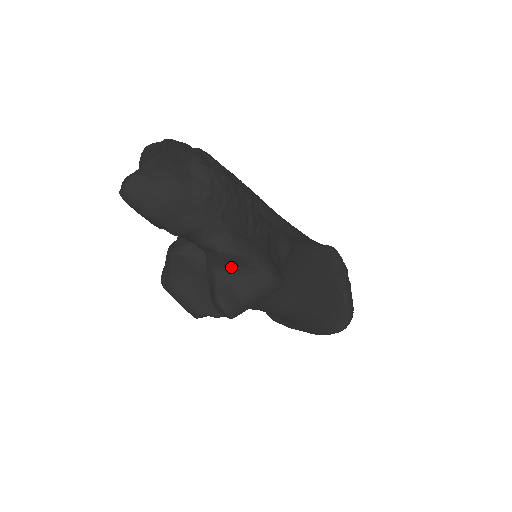
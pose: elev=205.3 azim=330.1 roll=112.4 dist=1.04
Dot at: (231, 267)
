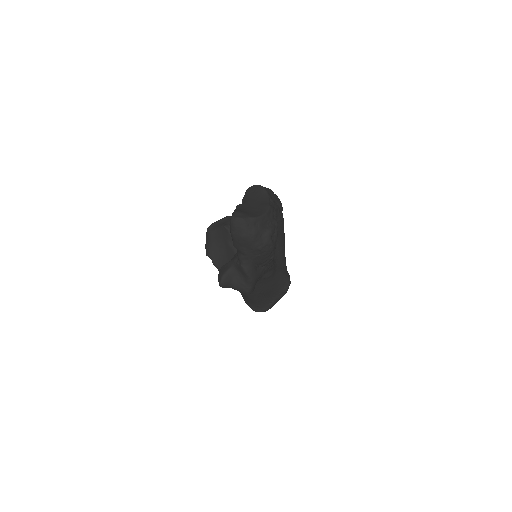
Dot at: (240, 272)
